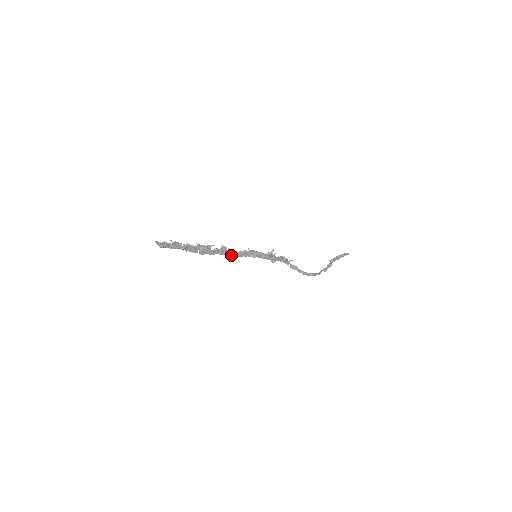
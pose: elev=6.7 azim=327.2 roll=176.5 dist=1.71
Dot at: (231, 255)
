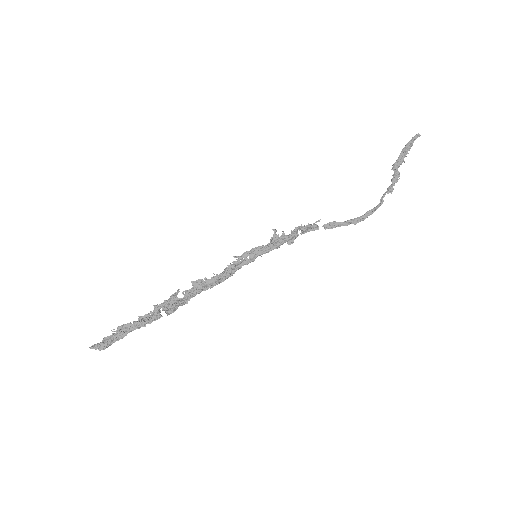
Dot at: (215, 284)
